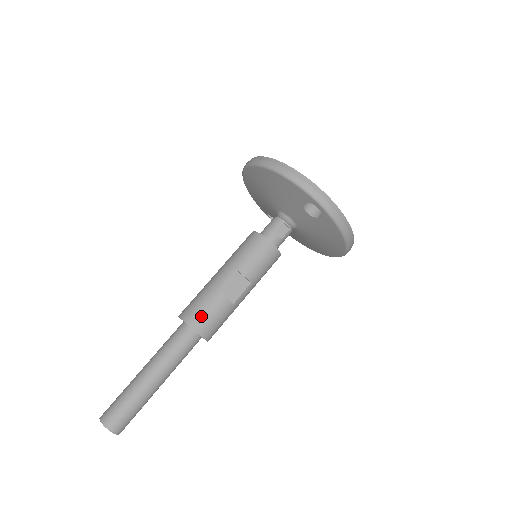
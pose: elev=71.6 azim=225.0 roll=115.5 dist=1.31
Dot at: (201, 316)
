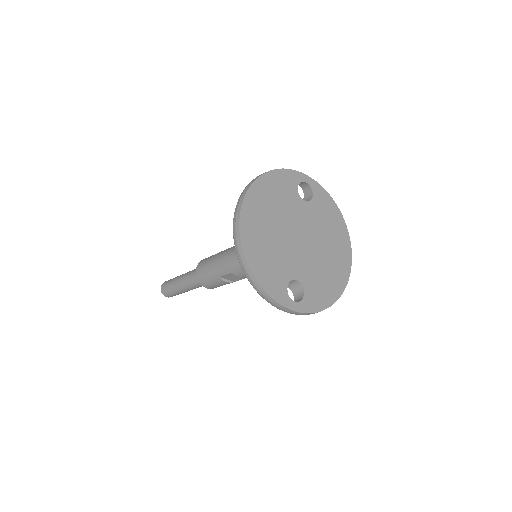
Dot at: (208, 284)
